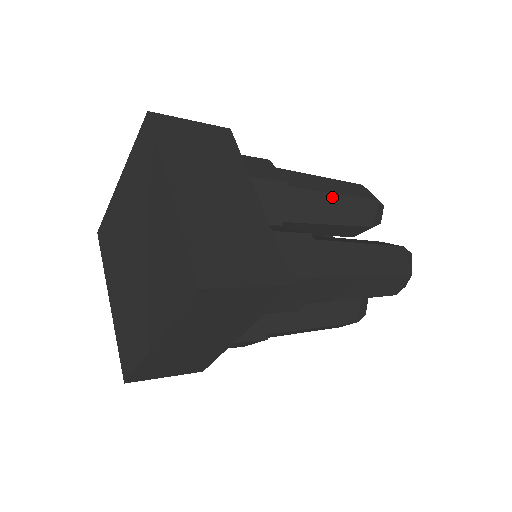
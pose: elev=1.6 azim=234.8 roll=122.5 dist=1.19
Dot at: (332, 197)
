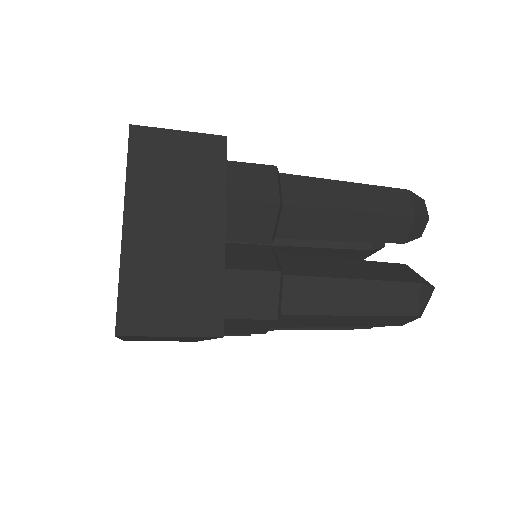
Dot at: (345, 214)
